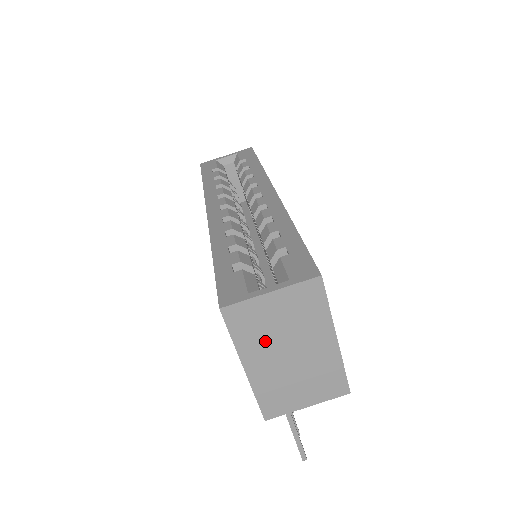
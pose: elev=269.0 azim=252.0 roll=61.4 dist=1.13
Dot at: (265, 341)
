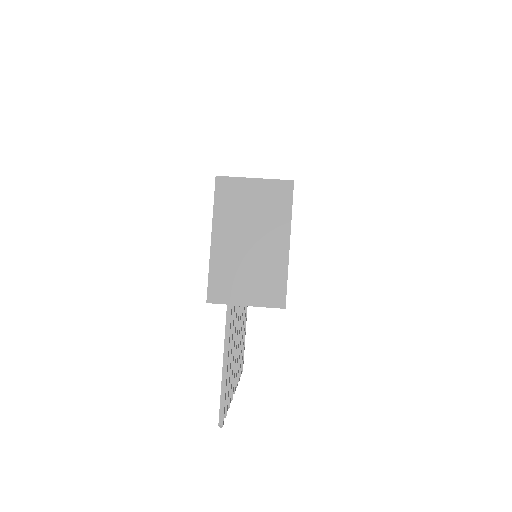
Dot at: (236, 219)
